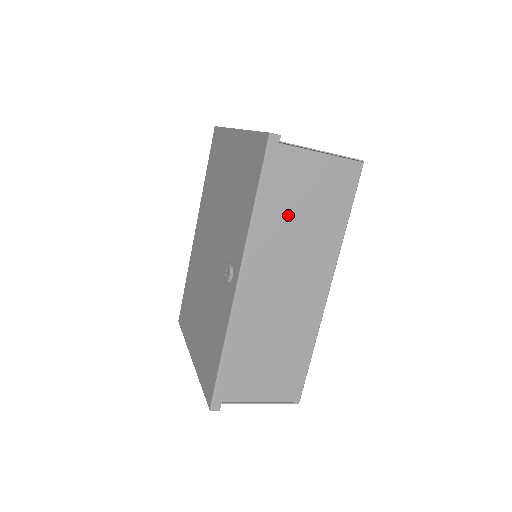
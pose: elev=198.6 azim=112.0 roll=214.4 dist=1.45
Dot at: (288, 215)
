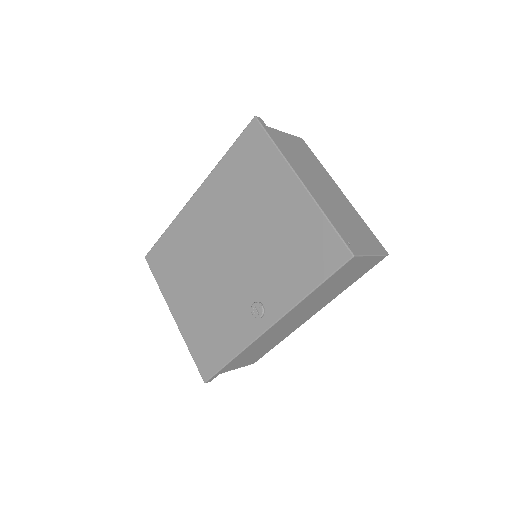
Dot at: (324, 288)
